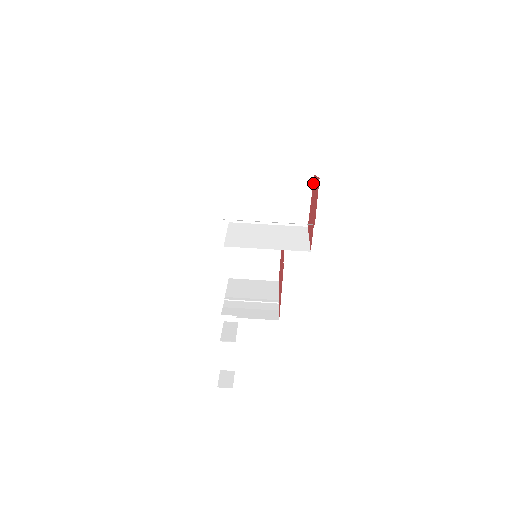
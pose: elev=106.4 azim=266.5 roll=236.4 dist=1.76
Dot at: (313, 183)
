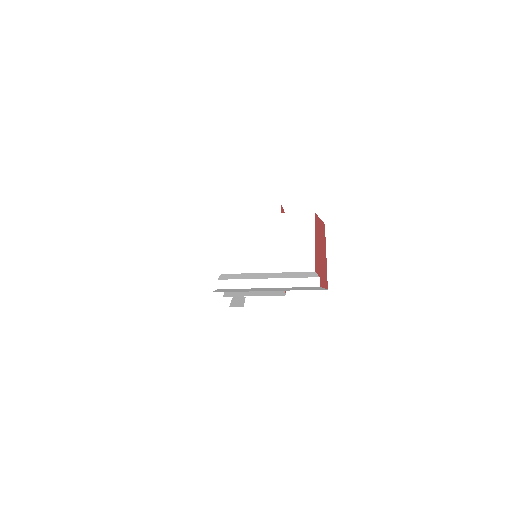
Dot at: (323, 226)
